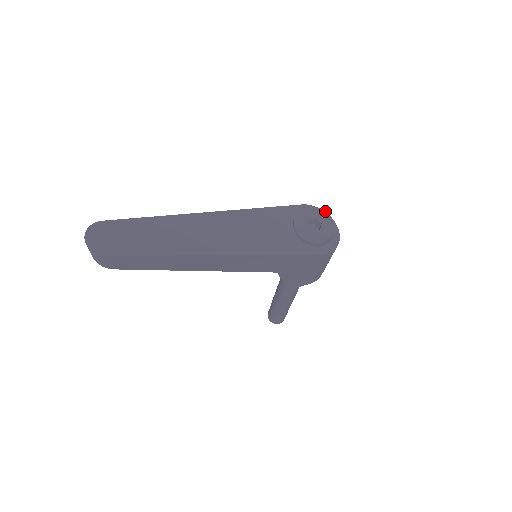
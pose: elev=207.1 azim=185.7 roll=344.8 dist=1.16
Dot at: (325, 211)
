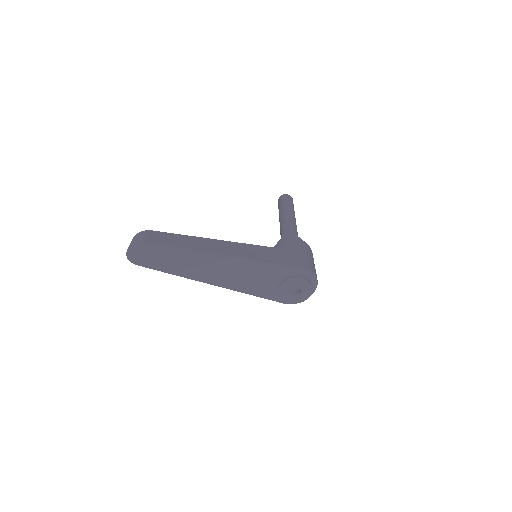
Dot at: (311, 288)
